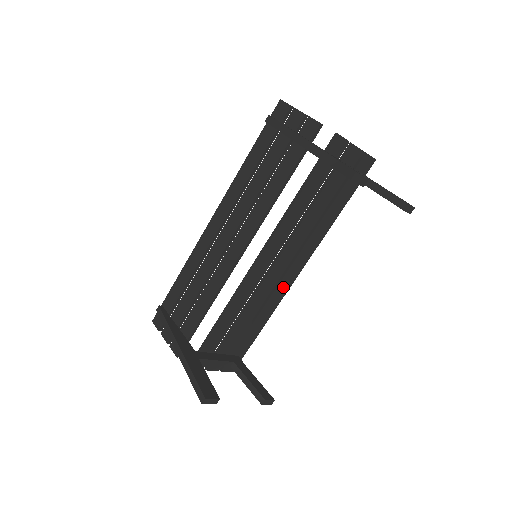
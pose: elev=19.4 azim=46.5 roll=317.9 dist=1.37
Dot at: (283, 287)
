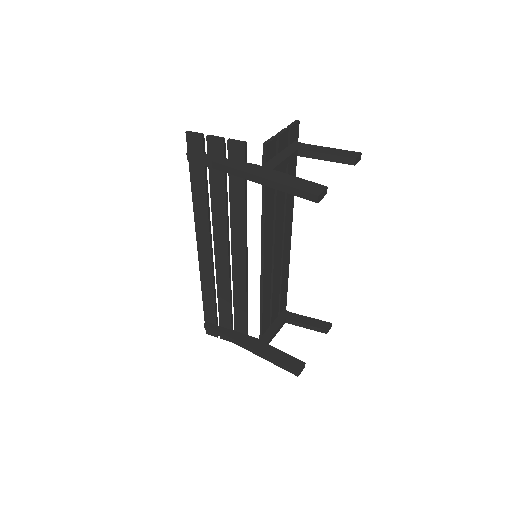
Dot at: (286, 253)
